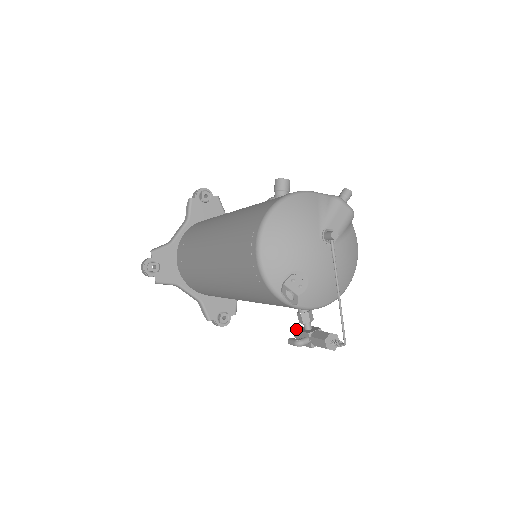
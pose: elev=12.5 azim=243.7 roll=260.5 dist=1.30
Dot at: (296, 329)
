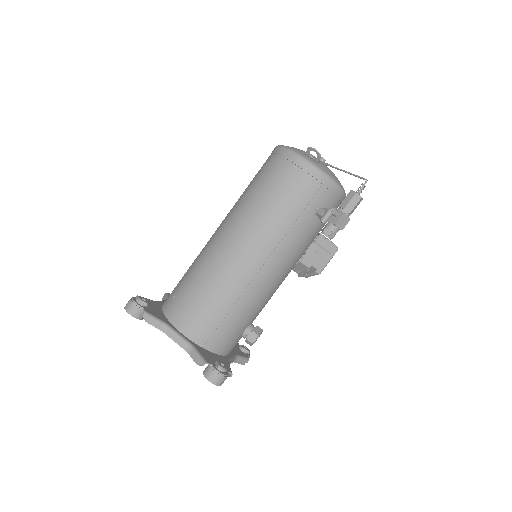
Dot at: occluded
